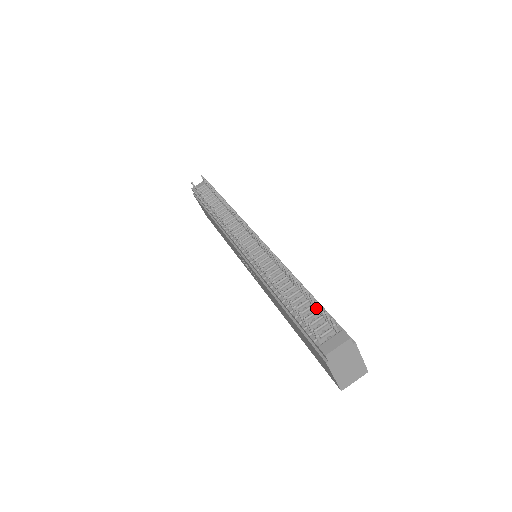
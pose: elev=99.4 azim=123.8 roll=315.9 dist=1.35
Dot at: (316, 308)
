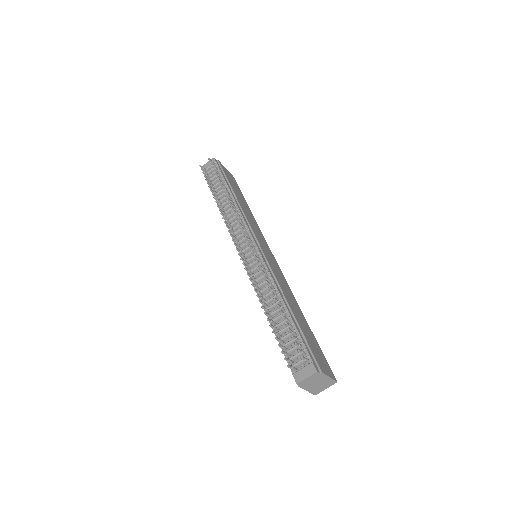
Dot at: (295, 335)
